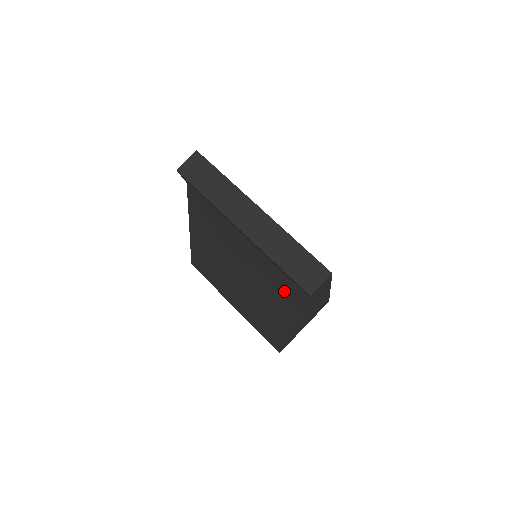
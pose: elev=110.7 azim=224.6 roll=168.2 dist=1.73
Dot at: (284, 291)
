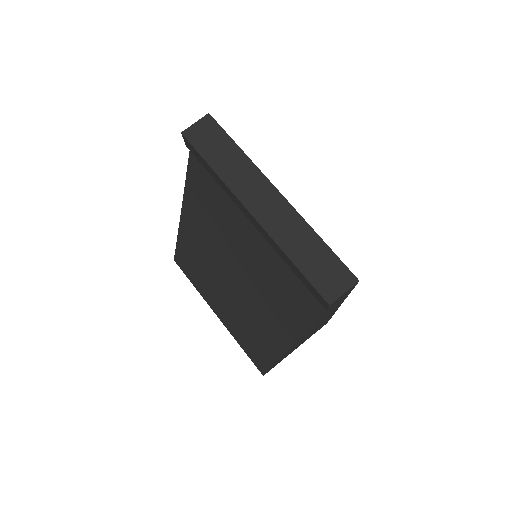
Dot at: (289, 299)
